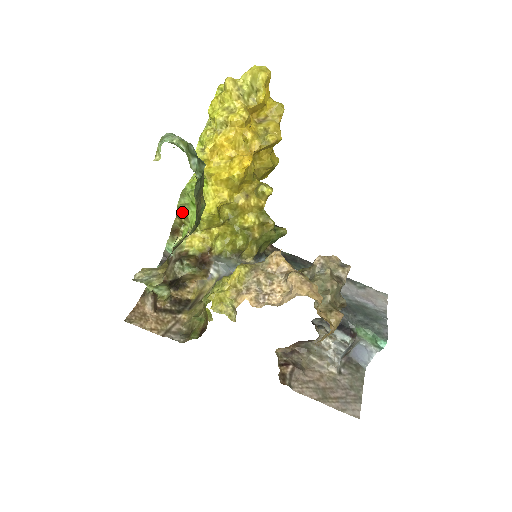
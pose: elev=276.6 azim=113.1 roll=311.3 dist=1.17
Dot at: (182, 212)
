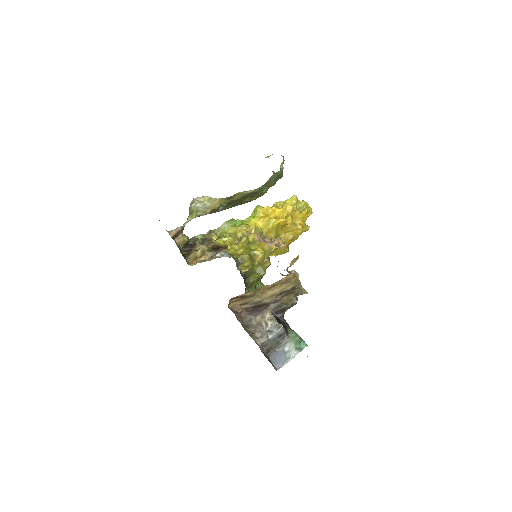
Dot at: (223, 229)
